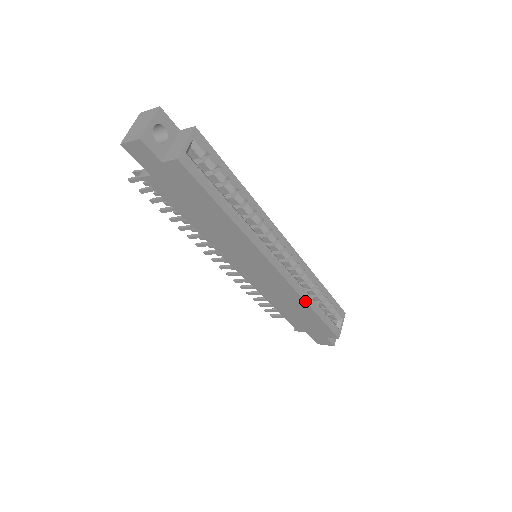
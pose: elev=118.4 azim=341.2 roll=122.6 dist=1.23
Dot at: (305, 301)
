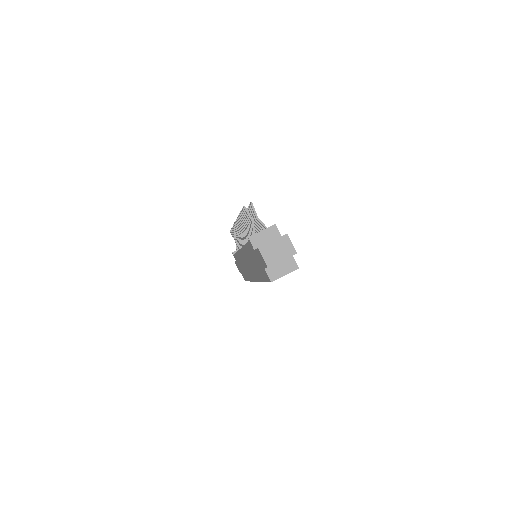
Dot at: occluded
